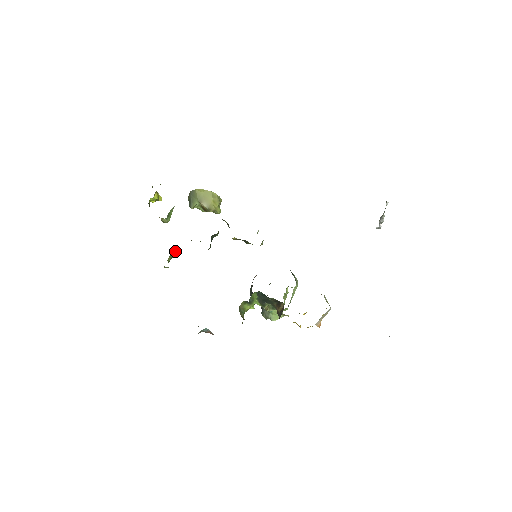
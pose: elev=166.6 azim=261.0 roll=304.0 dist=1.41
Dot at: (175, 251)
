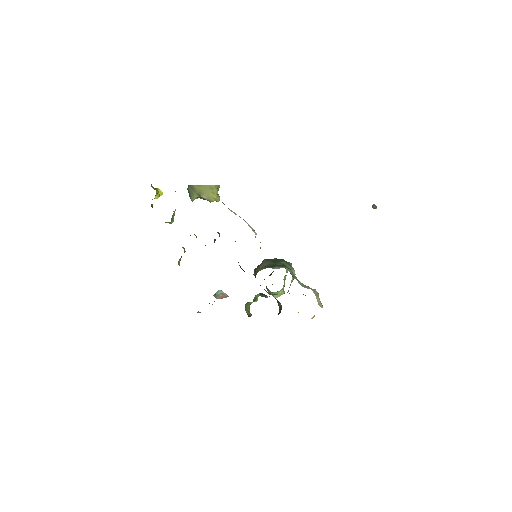
Dot at: occluded
